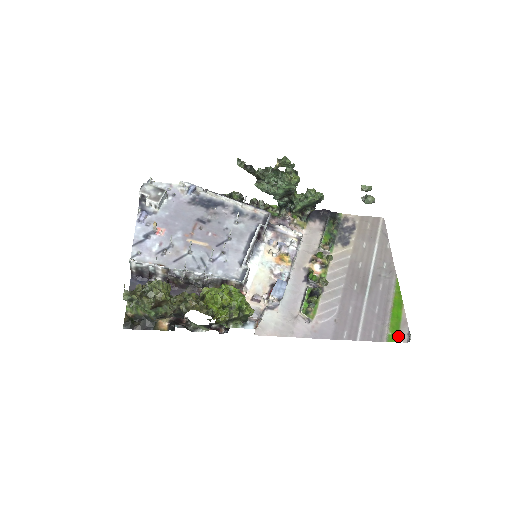
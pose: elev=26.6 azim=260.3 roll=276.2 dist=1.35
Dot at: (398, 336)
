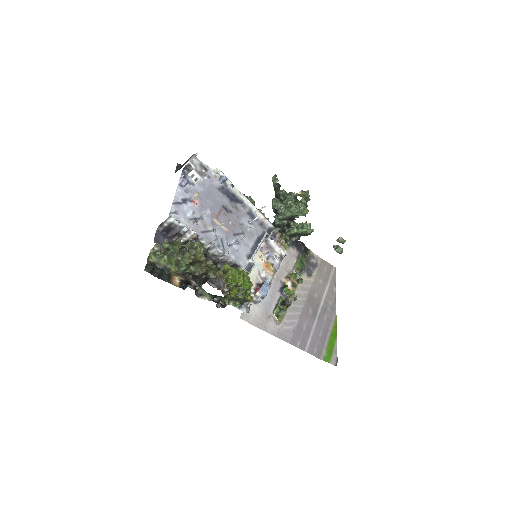
Dot at: (330, 359)
